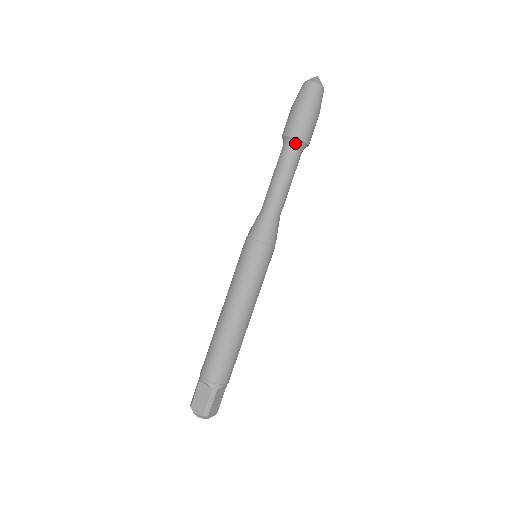
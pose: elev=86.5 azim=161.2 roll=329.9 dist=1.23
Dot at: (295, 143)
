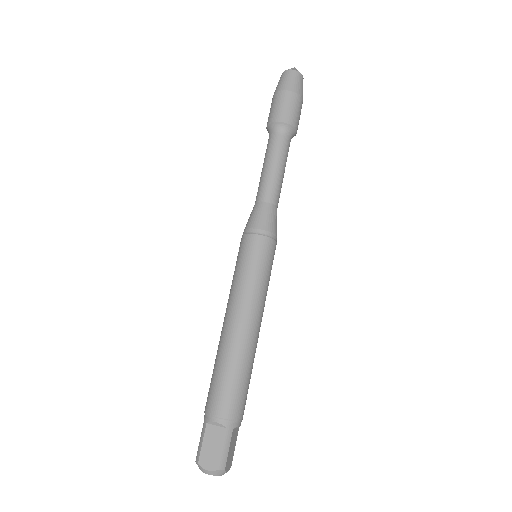
Dot at: (285, 129)
